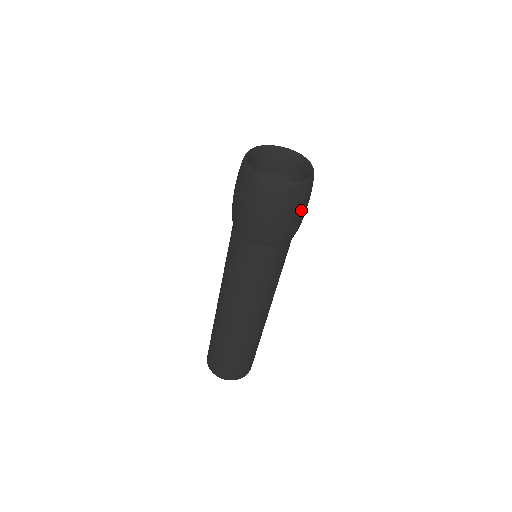
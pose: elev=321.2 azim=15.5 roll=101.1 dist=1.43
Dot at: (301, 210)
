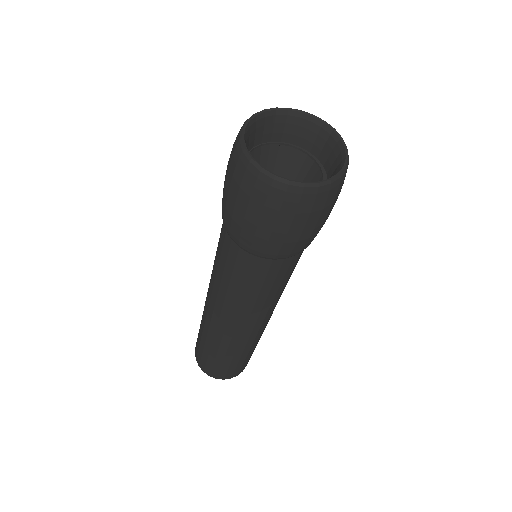
Dot at: (279, 223)
